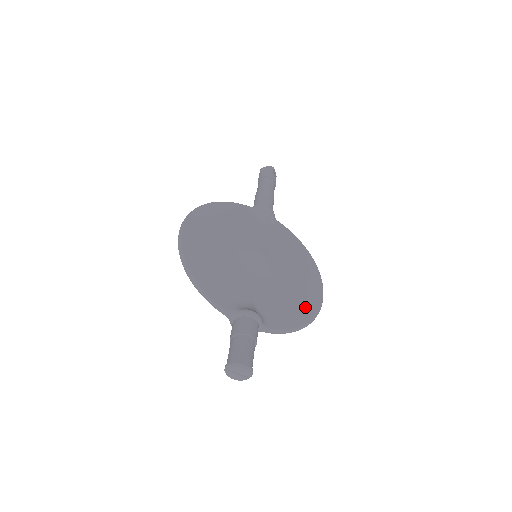
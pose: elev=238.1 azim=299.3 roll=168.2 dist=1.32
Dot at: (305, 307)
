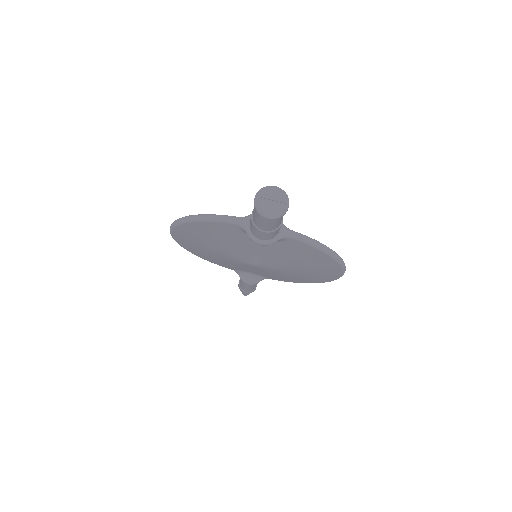
Dot at: occluded
